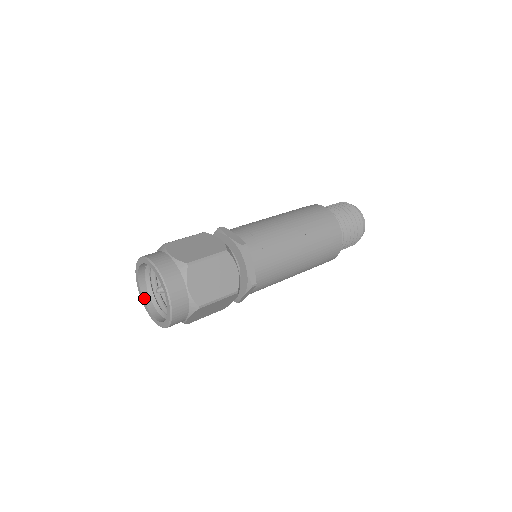
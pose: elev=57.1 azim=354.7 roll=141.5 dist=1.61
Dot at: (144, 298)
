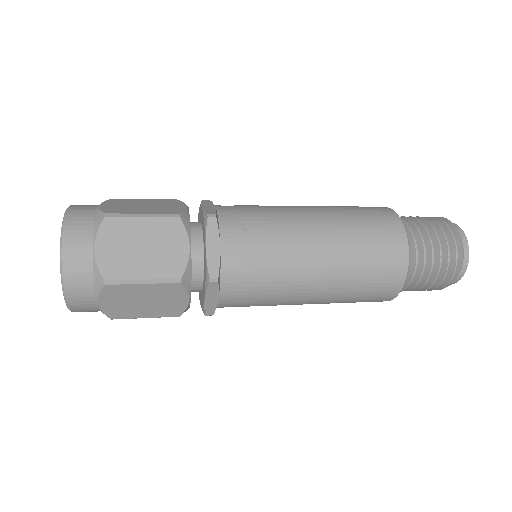
Dot at: occluded
